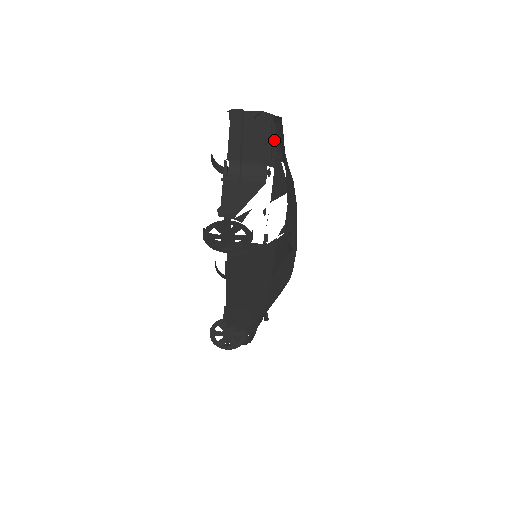
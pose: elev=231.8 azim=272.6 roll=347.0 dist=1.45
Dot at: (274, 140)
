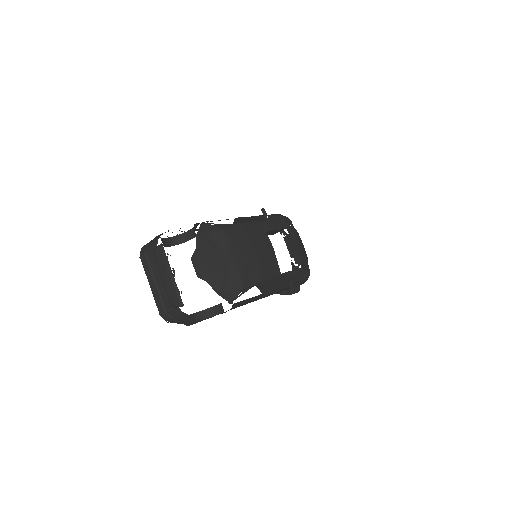
Dot at: (172, 277)
